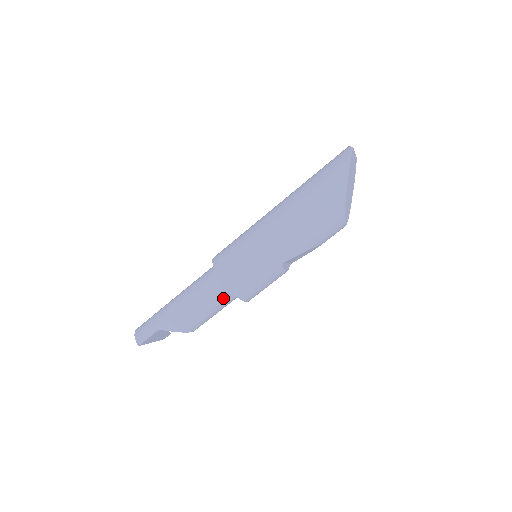
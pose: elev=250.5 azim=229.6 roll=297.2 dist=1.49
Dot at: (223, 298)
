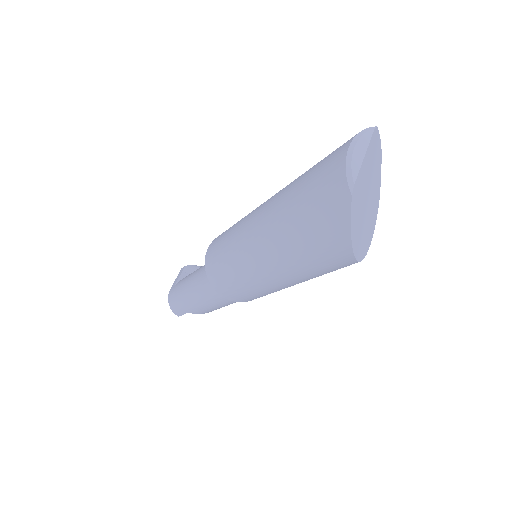
Dot at: occluded
